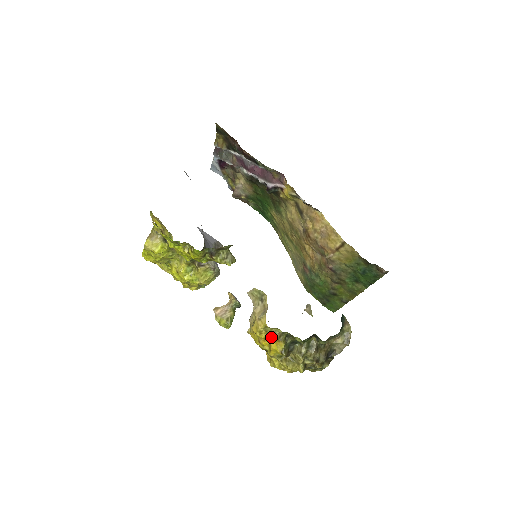
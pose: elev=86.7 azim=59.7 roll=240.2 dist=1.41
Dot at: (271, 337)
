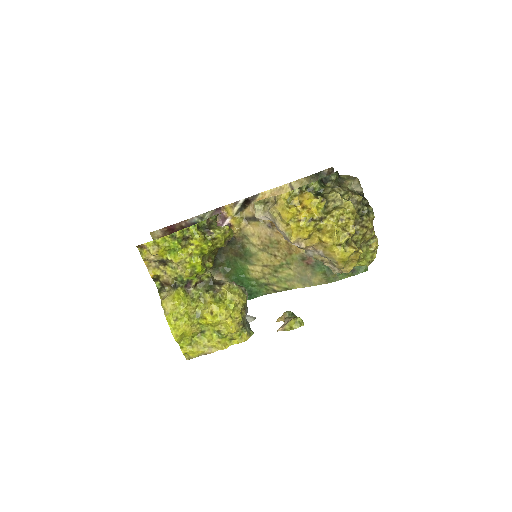
Dot at: (299, 202)
